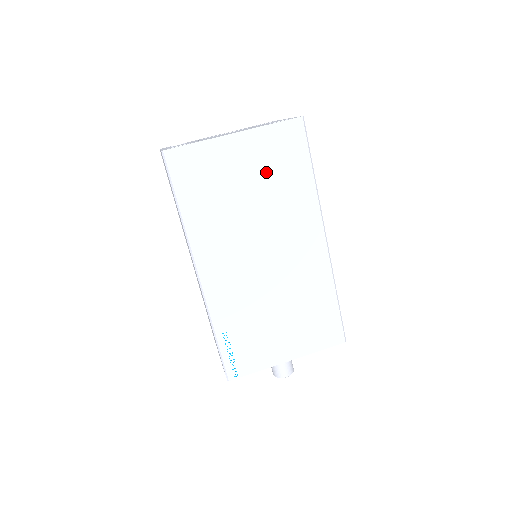
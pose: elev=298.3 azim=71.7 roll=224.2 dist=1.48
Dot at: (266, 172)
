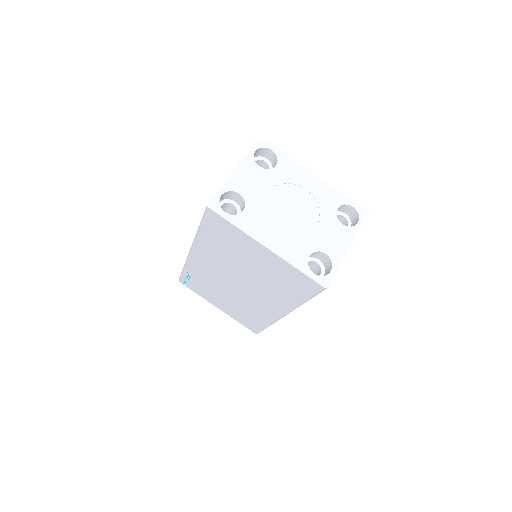
Dot at: (272, 274)
